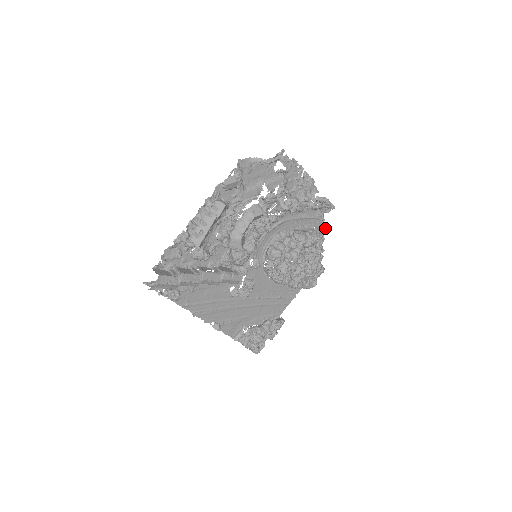
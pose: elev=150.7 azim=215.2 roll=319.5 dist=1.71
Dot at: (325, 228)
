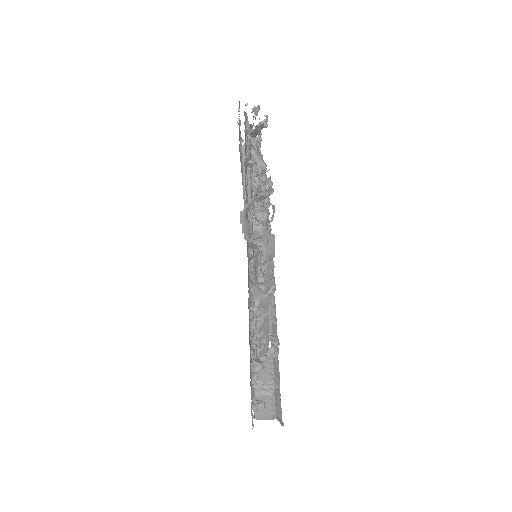
Dot at: occluded
